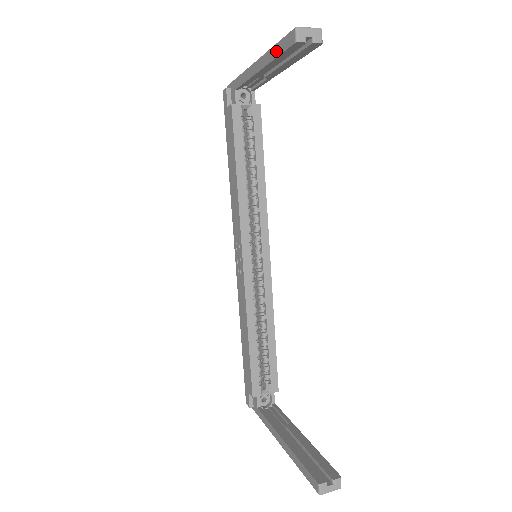
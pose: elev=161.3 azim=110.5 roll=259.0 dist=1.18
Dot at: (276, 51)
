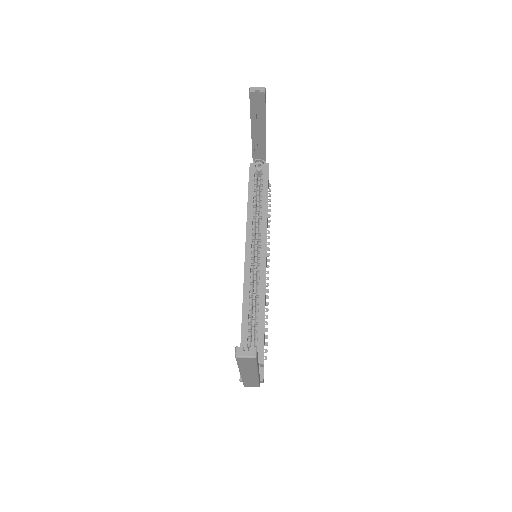
Dot at: (250, 109)
